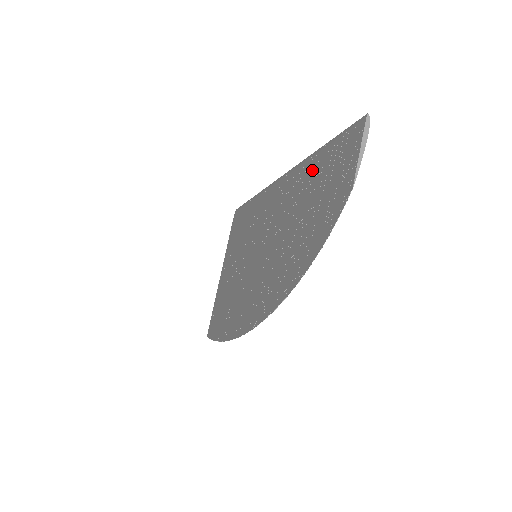
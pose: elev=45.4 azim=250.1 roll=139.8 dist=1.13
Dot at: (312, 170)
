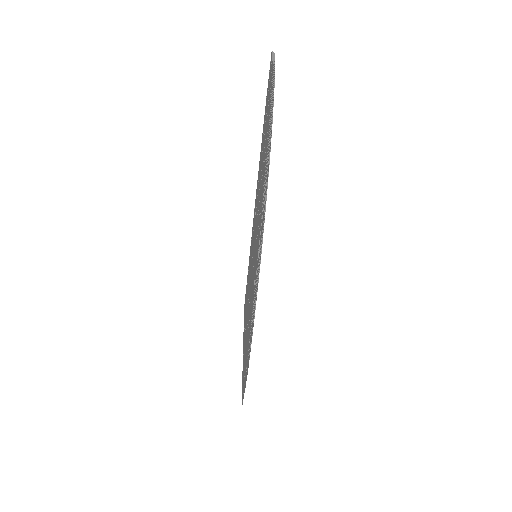
Dot at: (263, 129)
